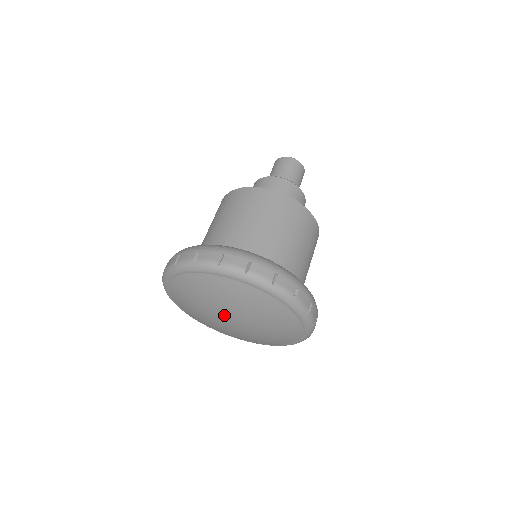
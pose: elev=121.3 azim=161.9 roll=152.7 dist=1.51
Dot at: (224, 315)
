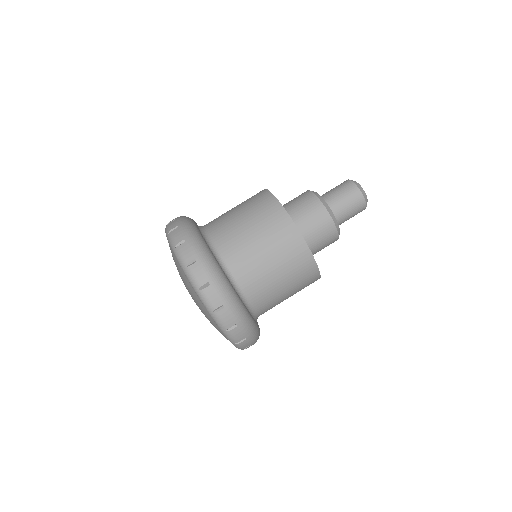
Dot at: occluded
